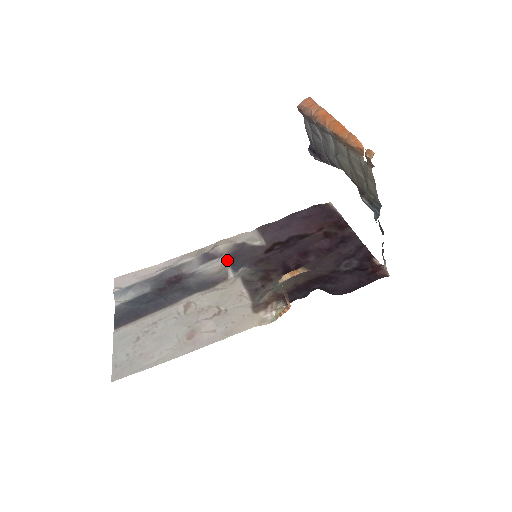
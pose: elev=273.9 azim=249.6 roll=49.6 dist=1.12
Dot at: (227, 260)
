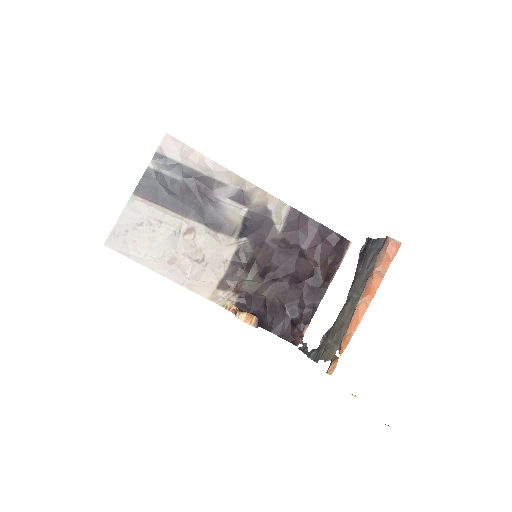
Dot at: (246, 217)
